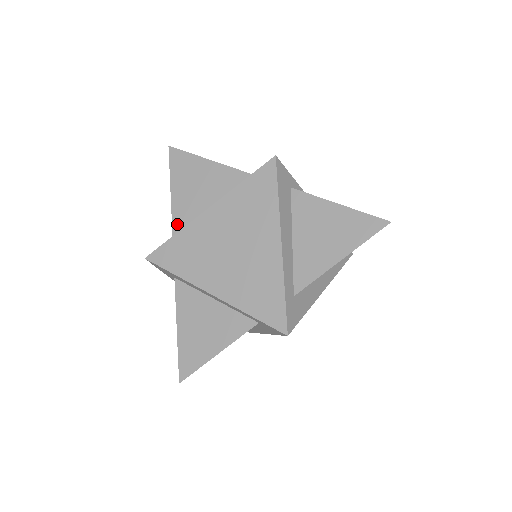
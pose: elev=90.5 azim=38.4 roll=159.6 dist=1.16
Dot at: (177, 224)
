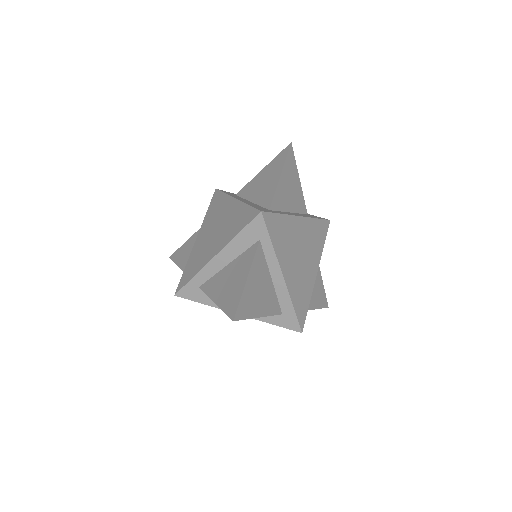
Dot at: (243, 190)
